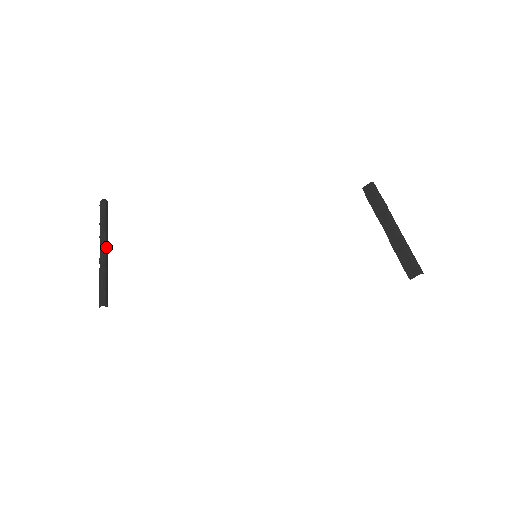
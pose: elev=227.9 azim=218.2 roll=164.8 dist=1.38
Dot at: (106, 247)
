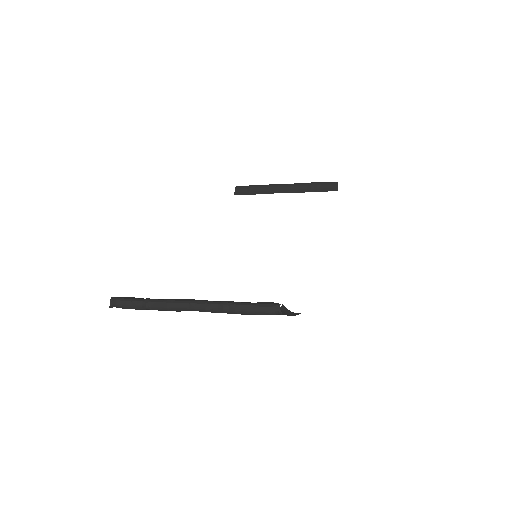
Dot at: (191, 300)
